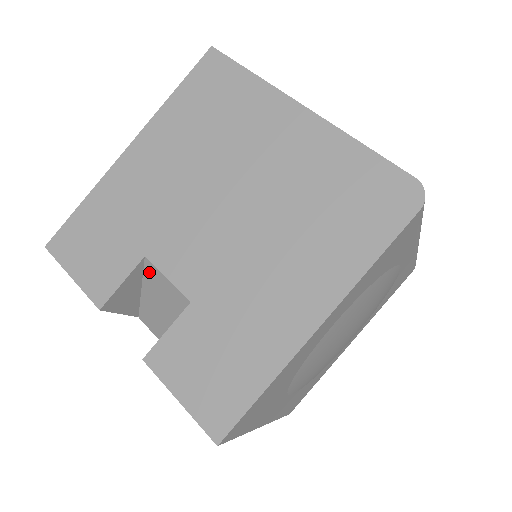
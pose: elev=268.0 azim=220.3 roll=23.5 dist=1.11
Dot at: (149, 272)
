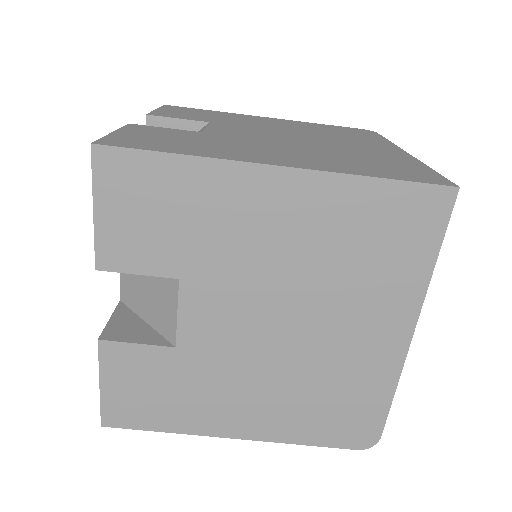
Dot at: (169, 282)
